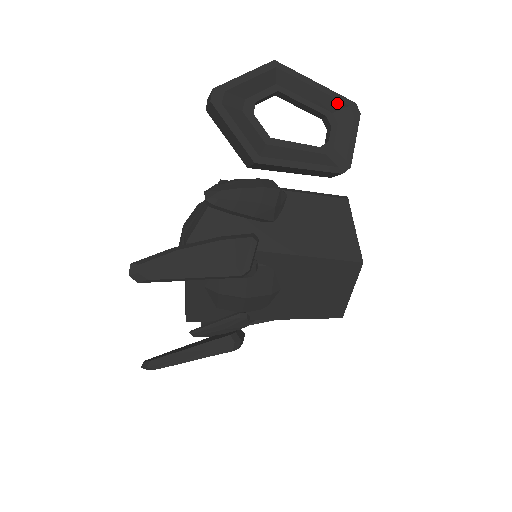
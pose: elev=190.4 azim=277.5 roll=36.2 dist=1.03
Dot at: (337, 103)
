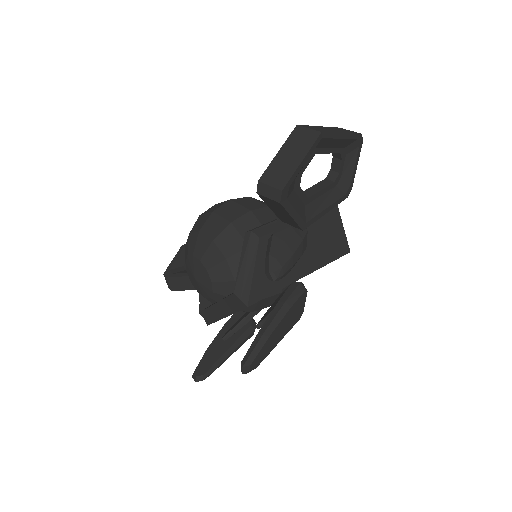
Dot at: (351, 141)
